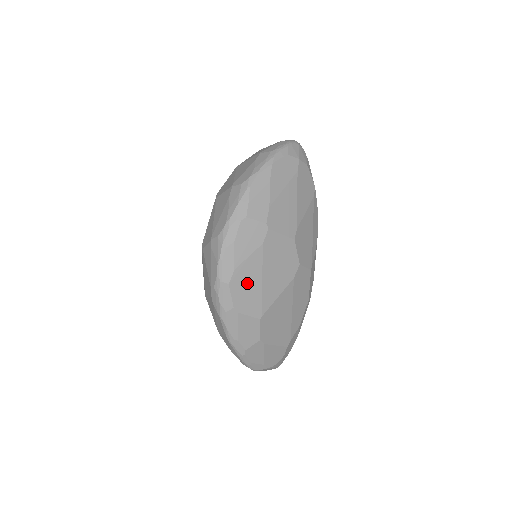
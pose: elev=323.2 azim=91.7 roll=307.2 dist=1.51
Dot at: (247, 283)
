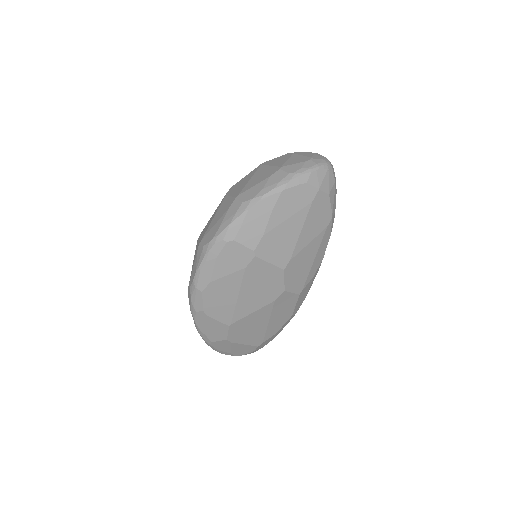
Dot at: (221, 295)
